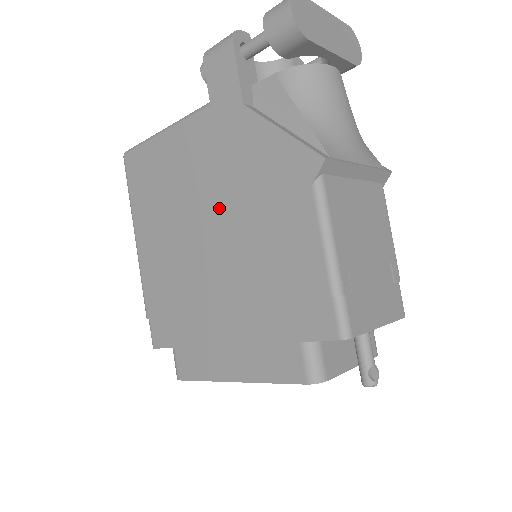
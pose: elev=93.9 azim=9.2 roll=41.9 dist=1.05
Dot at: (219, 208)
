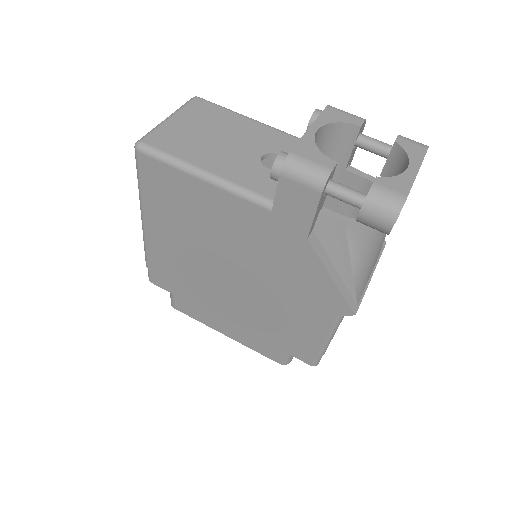
Dot at: (250, 270)
